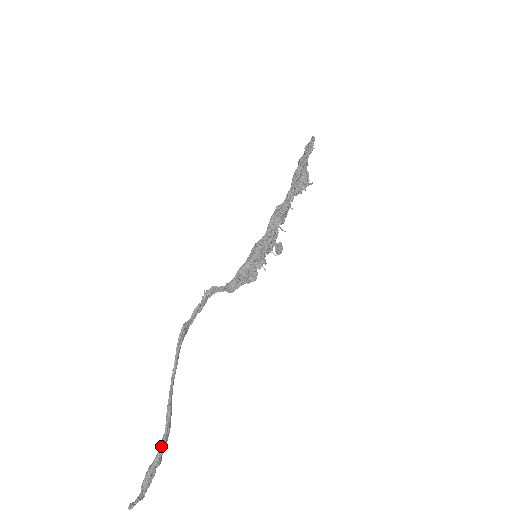
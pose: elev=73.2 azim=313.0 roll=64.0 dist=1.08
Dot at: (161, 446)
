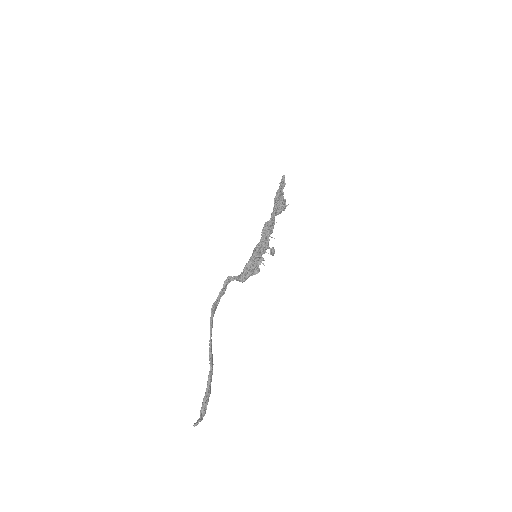
Dot at: (209, 378)
